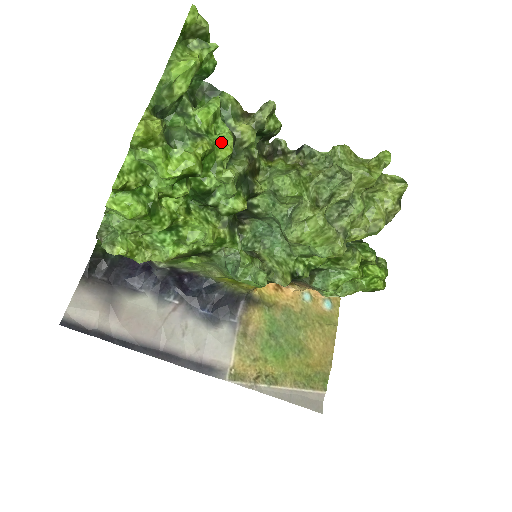
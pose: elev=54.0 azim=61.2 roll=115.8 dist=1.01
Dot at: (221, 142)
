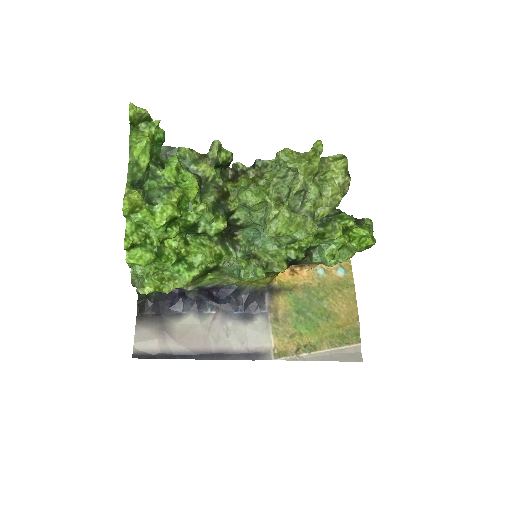
Dot at: (189, 186)
